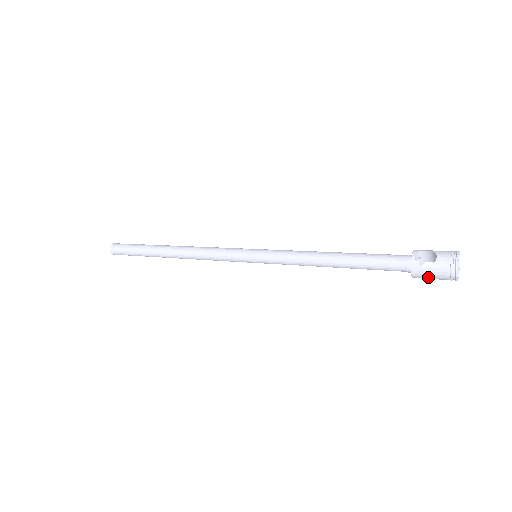
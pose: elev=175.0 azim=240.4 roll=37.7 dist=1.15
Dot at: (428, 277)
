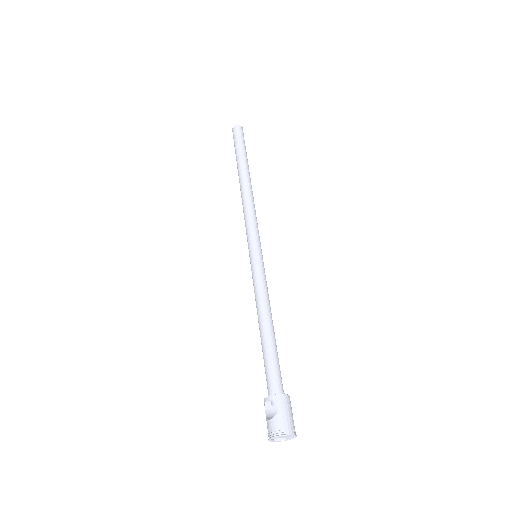
Dot at: (271, 416)
